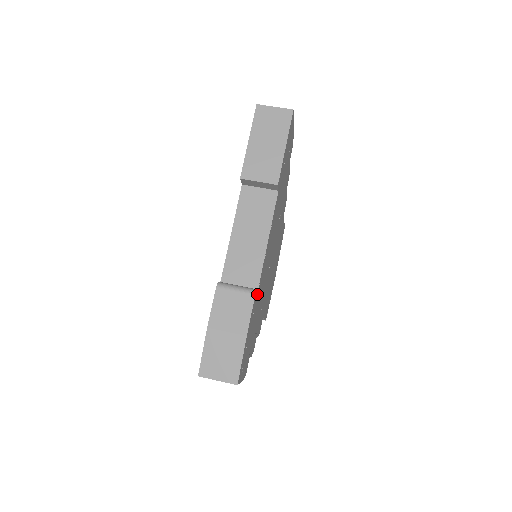
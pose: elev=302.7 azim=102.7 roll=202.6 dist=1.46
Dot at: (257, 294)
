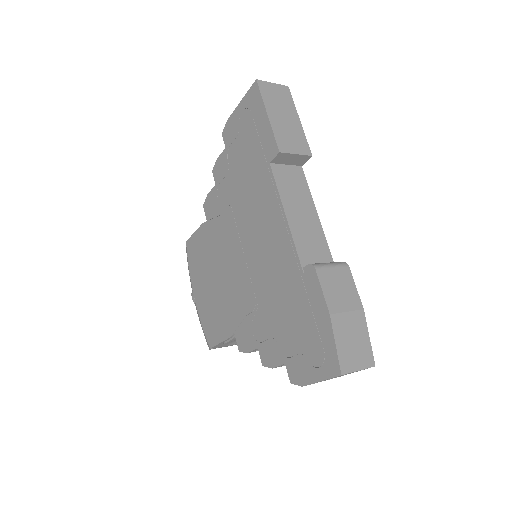
Dot at: occluded
